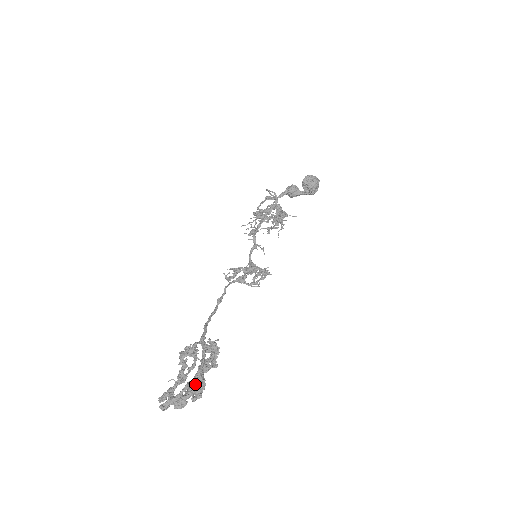
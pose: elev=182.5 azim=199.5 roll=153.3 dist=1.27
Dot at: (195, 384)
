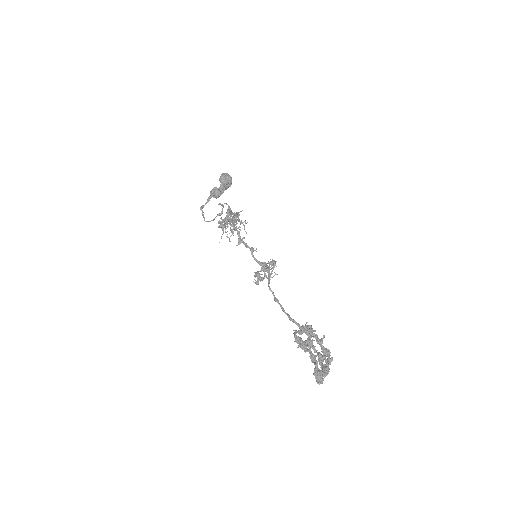
Dot at: (326, 355)
